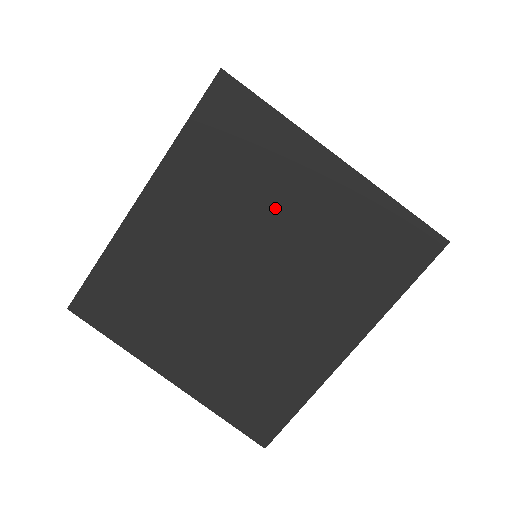
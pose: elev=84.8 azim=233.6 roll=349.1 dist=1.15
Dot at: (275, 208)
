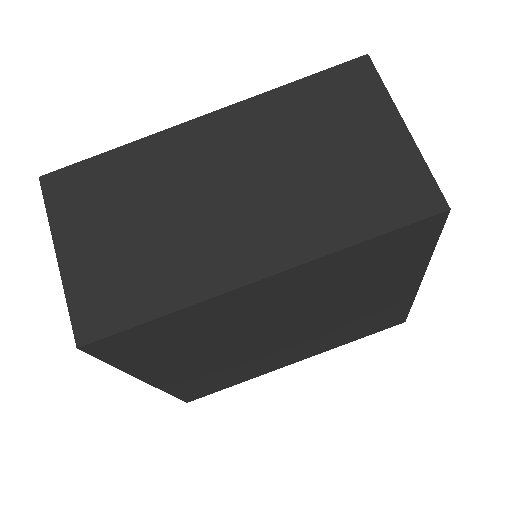
Dot at: (354, 299)
